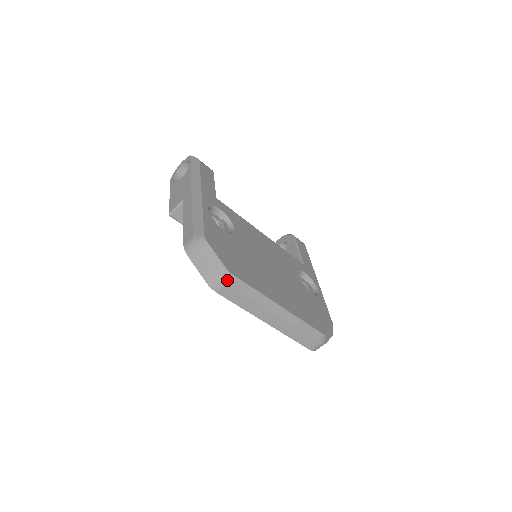
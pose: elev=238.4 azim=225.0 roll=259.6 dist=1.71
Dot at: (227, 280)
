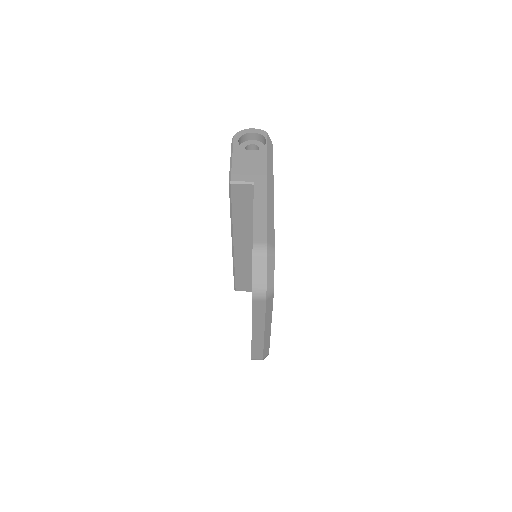
Dot at: (268, 297)
